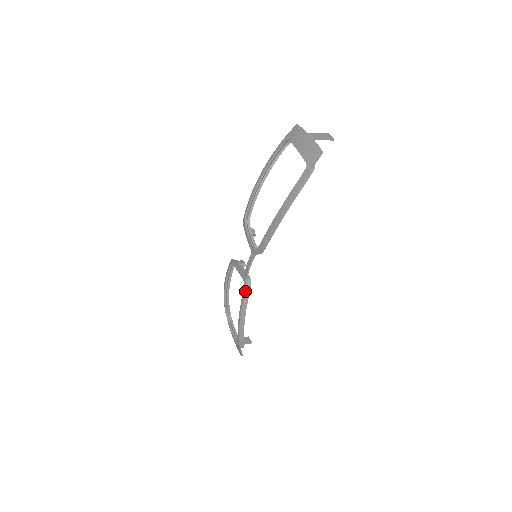
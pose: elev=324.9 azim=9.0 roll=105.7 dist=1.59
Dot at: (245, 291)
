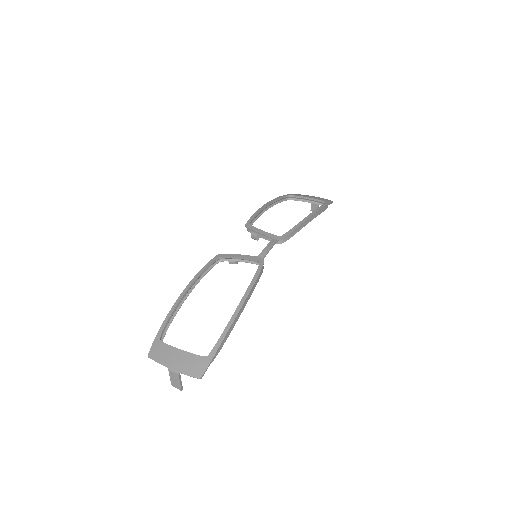
Dot at: (261, 268)
